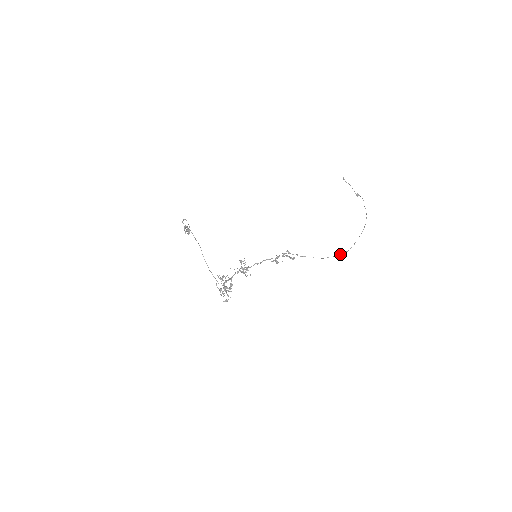
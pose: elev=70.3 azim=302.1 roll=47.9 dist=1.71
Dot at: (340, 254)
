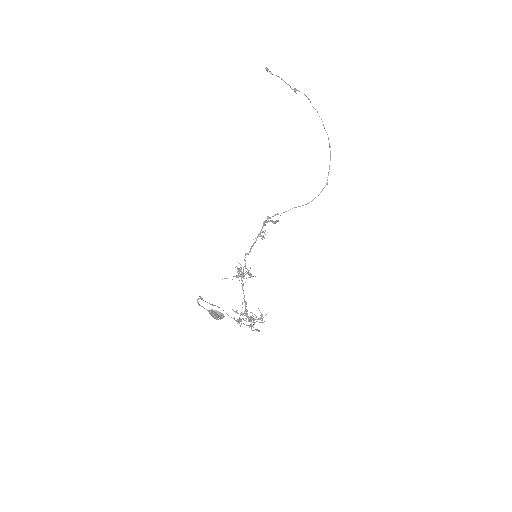
Dot at: (322, 190)
